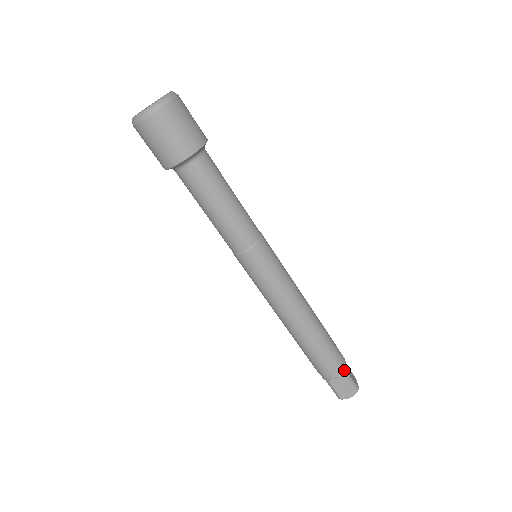
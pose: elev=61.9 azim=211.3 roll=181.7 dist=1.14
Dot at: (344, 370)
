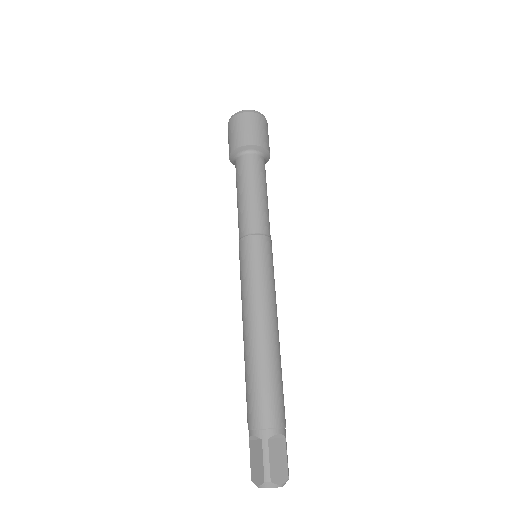
Dot at: (285, 433)
